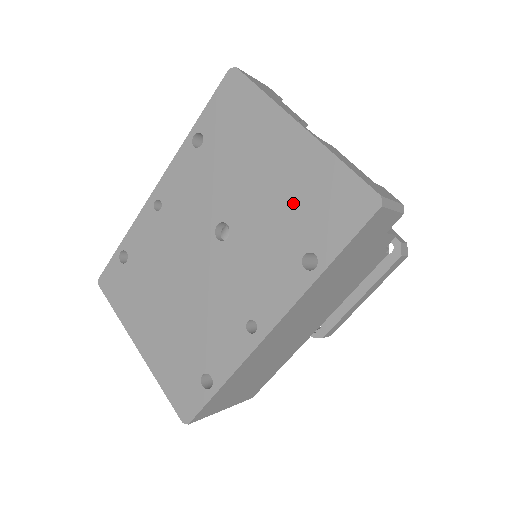
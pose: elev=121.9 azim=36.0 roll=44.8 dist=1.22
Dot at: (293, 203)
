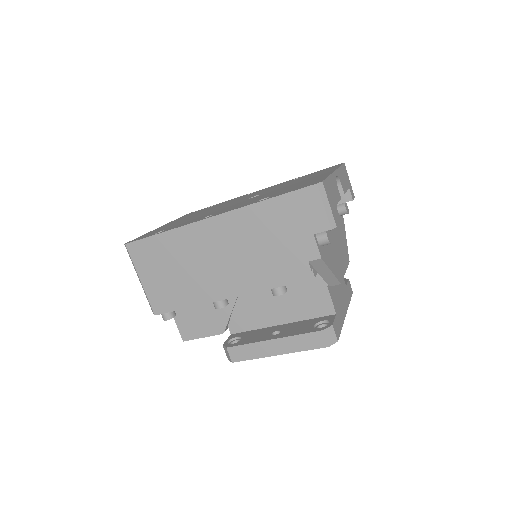
Dot at: occluded
